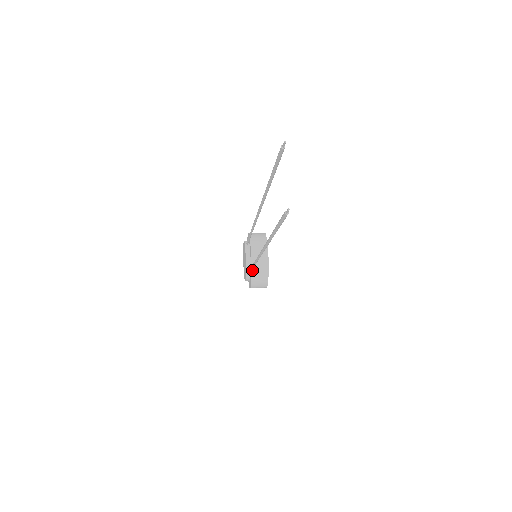
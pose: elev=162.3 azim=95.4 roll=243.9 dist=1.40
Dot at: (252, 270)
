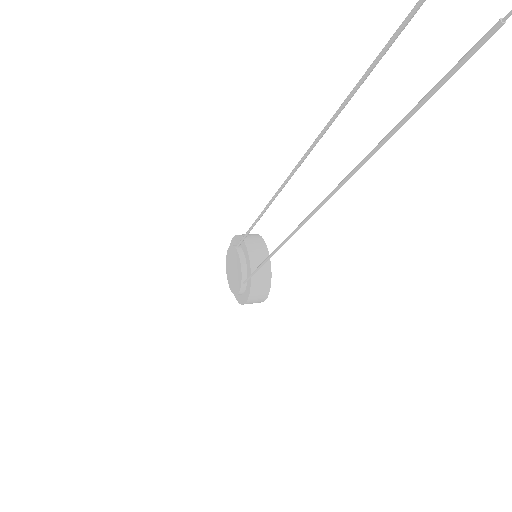
Dot at: occluded
